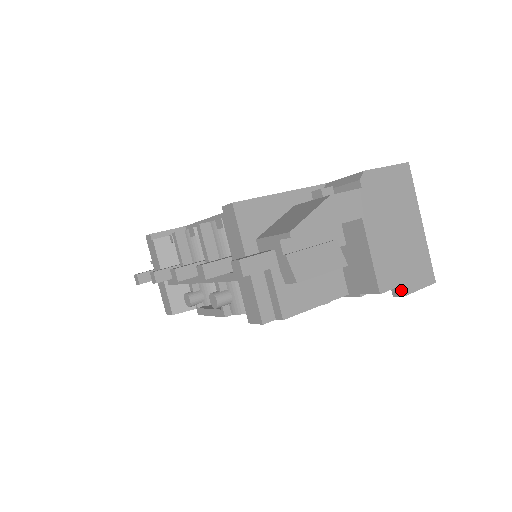
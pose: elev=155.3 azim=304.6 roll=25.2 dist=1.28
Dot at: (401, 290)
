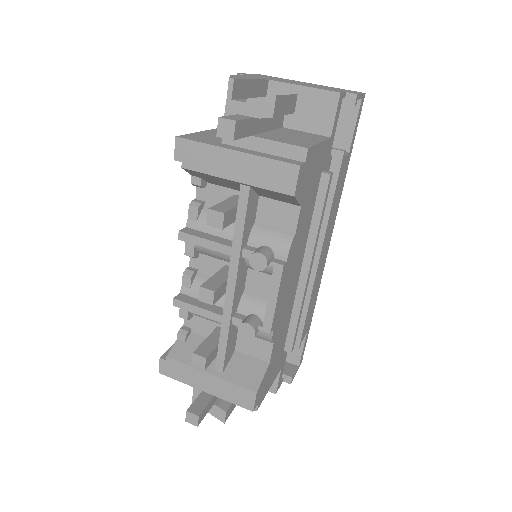
Dot at: (350, 93)
